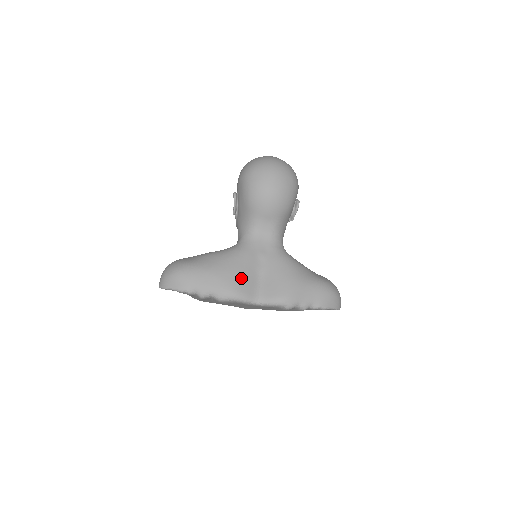
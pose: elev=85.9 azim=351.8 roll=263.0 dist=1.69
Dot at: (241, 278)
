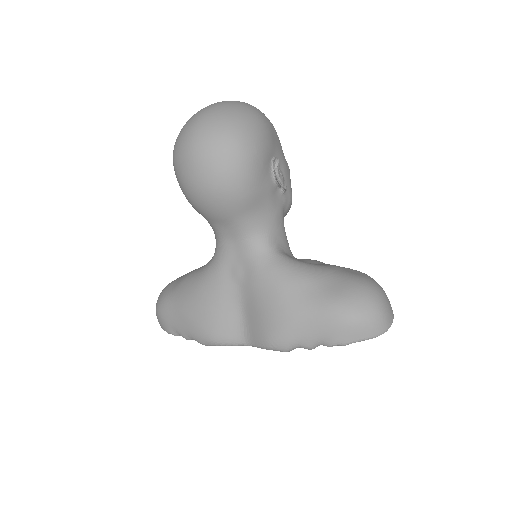
Dot at: (215, 317)
